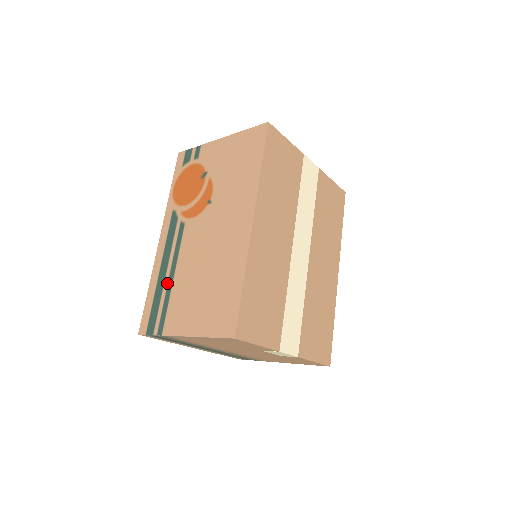
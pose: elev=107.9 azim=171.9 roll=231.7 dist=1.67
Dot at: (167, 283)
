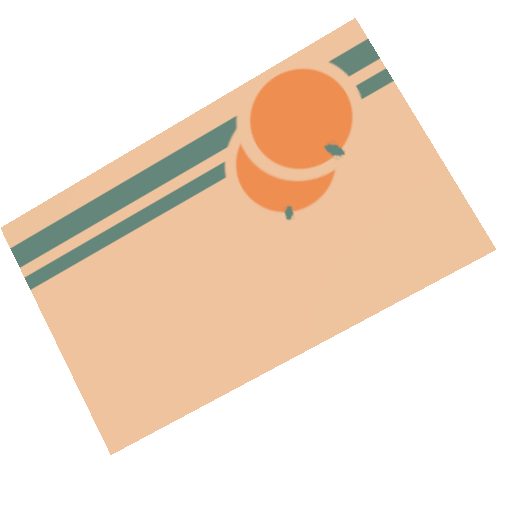
Dot at: (109, 227)
